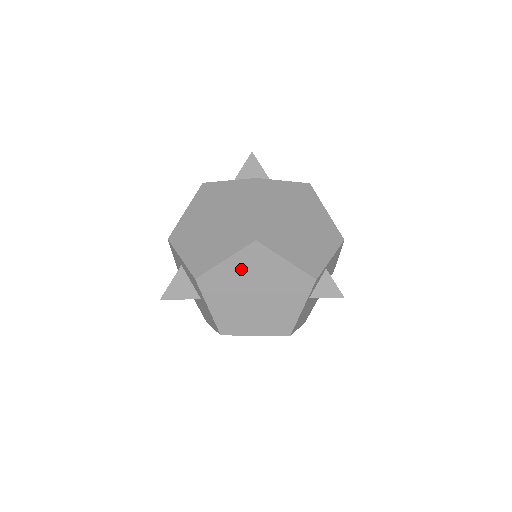
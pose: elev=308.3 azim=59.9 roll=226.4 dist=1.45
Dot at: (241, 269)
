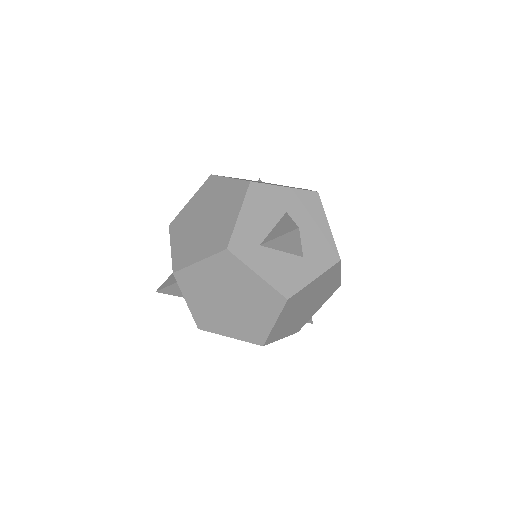
Dot at: occluded
